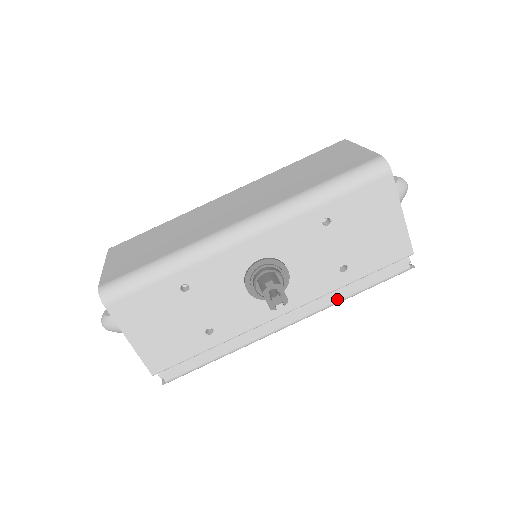
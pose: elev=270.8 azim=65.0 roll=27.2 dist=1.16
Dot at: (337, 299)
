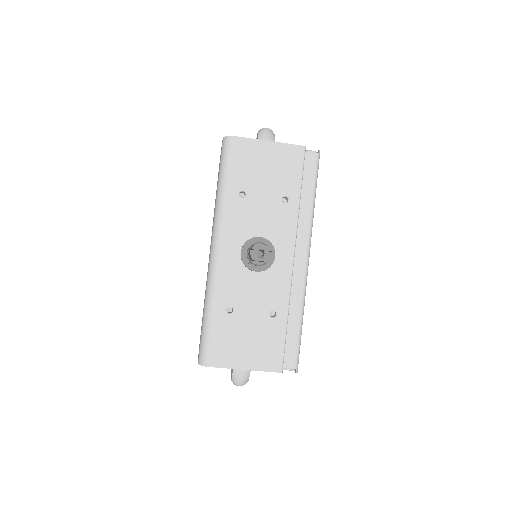
Dot at: (308, 216)
